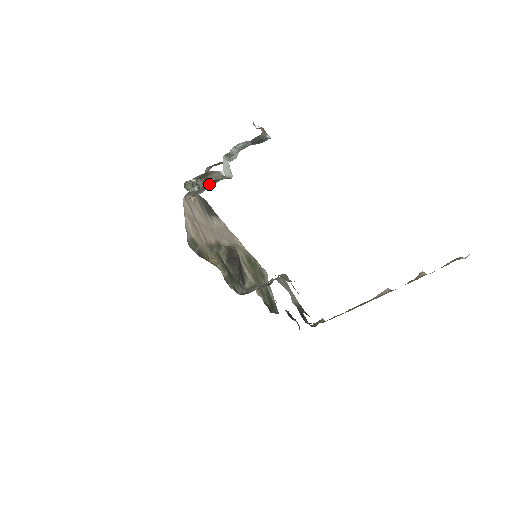
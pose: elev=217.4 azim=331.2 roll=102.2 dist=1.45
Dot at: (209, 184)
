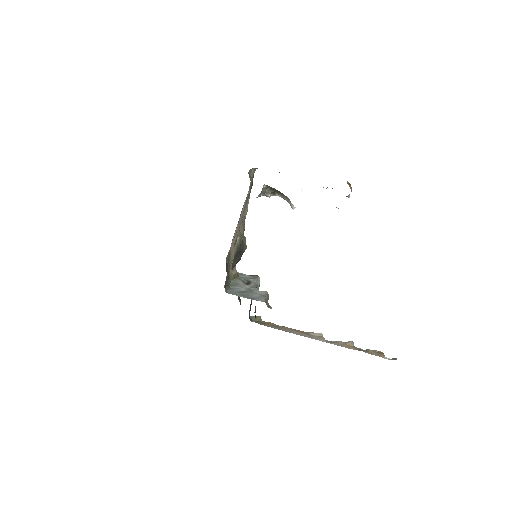
Dot at: (273, 195)
